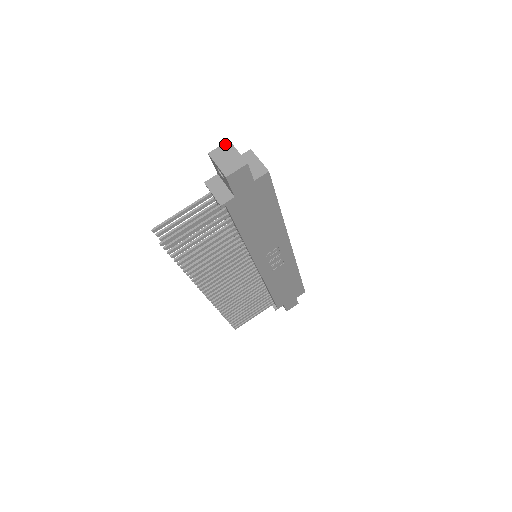
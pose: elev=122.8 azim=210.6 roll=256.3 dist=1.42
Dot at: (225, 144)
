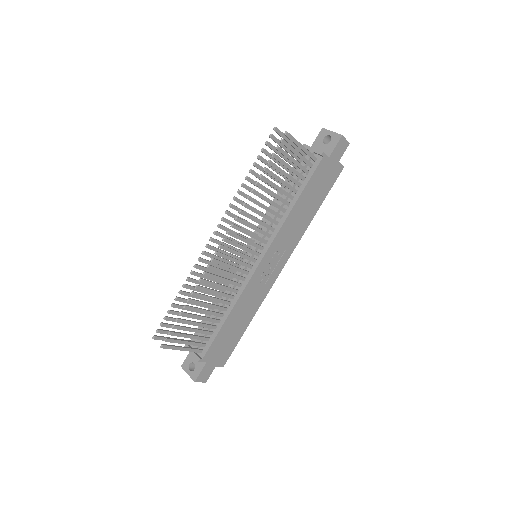
Dot at: occluded
